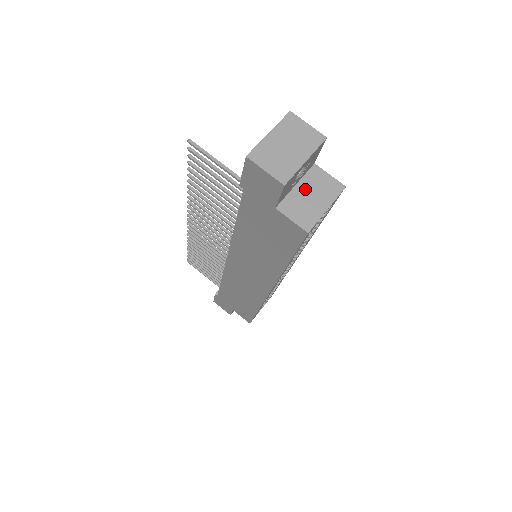
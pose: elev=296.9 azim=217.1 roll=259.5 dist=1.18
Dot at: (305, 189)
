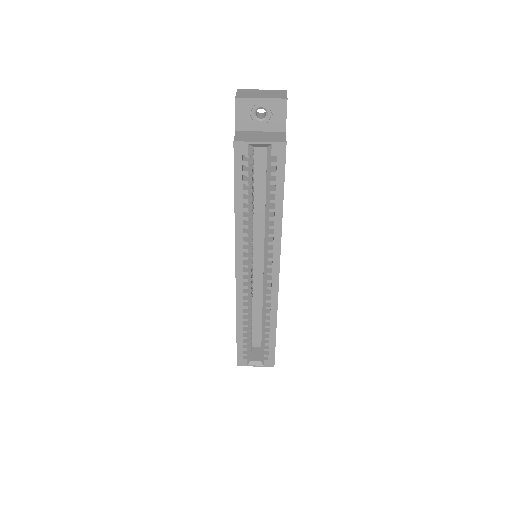
Dot at: (263, 134)
